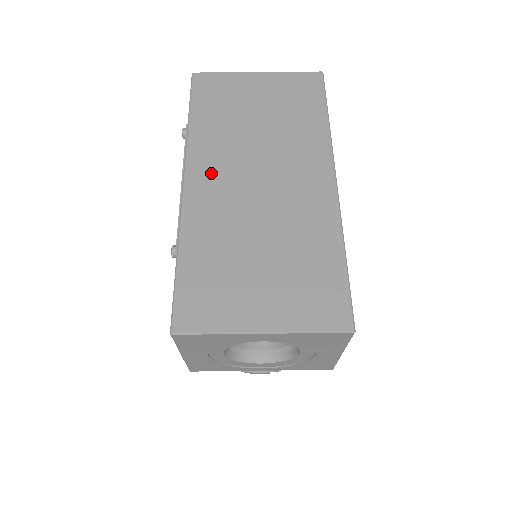
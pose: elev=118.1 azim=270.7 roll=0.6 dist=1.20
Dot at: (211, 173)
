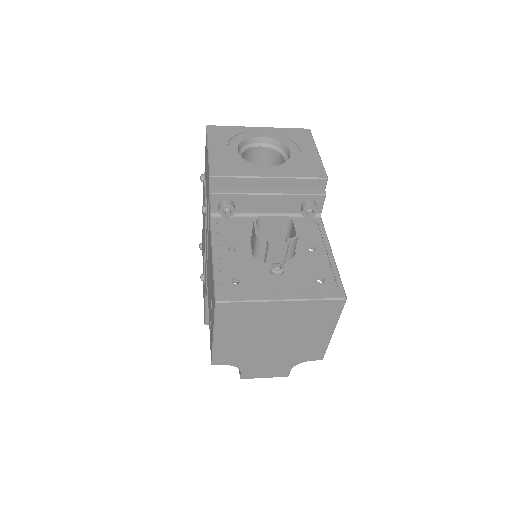
Dot at: occluded
